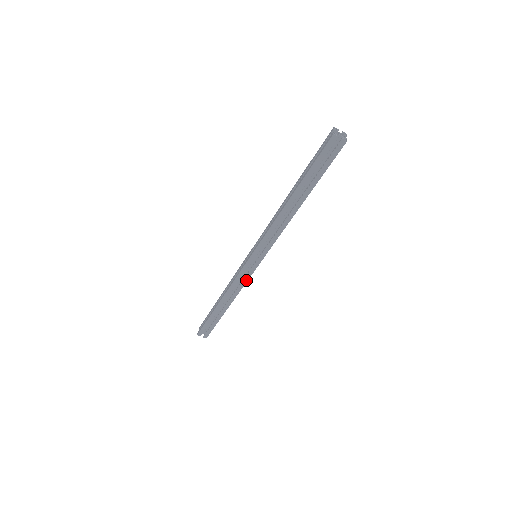
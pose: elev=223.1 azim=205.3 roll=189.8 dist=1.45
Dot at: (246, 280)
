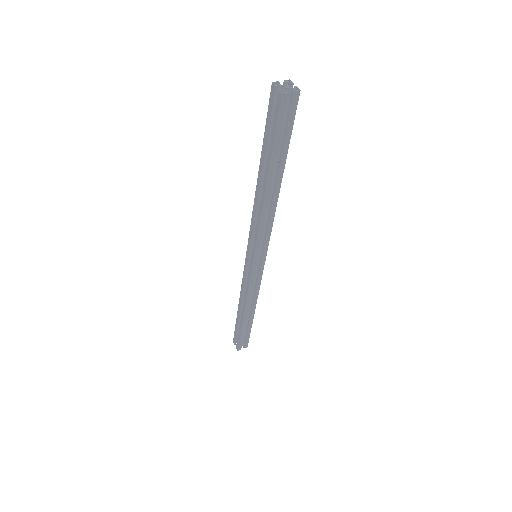
Dot at: (248, 284)
